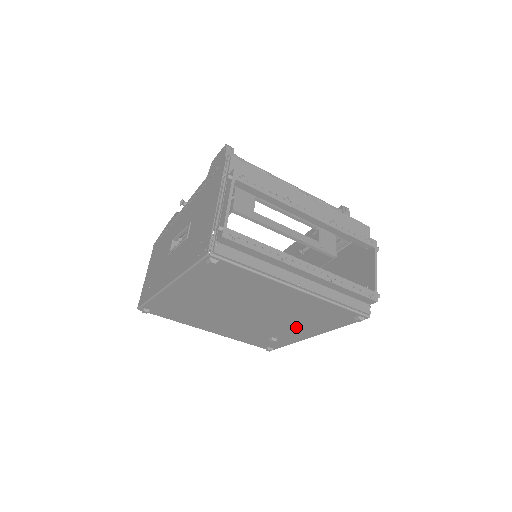
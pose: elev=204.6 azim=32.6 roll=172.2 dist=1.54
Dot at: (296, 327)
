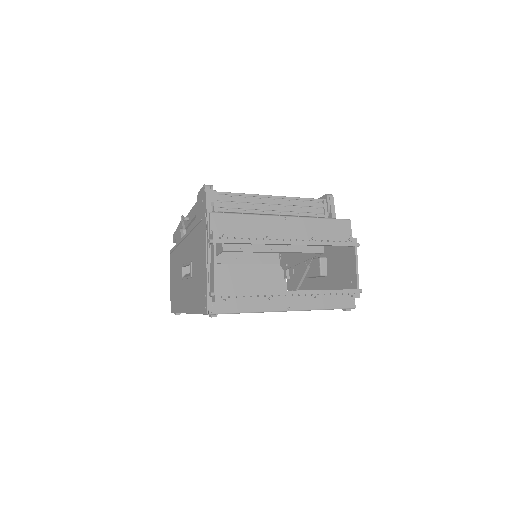
Dot at: occluded
